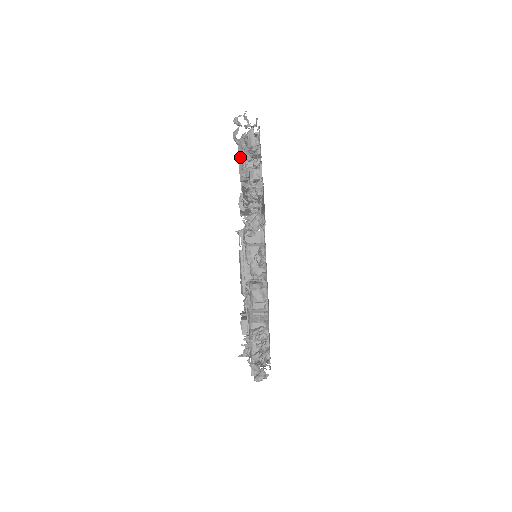
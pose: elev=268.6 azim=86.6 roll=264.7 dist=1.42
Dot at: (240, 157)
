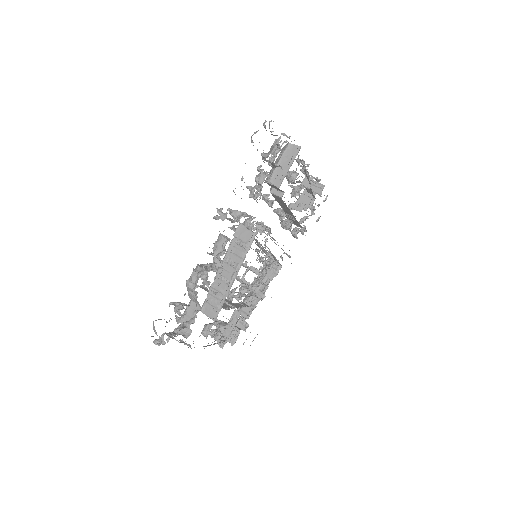
Dot at: (276, 161)
